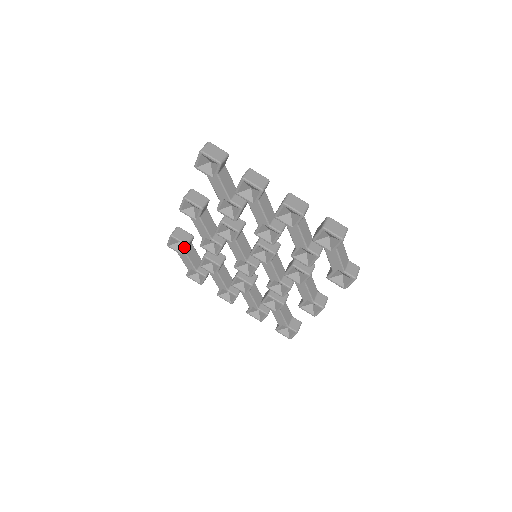
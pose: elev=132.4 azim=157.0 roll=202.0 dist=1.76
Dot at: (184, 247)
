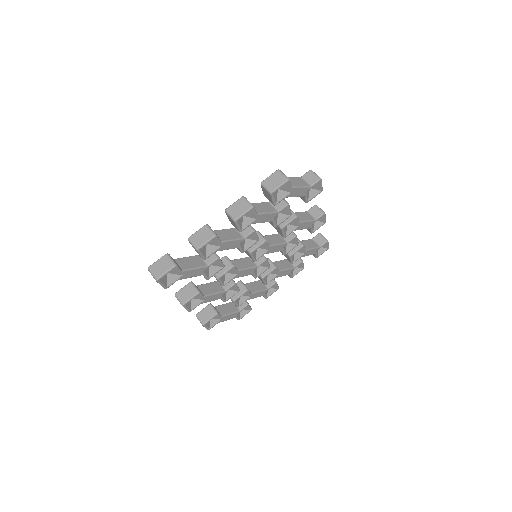
Dot at: (218, 316)
